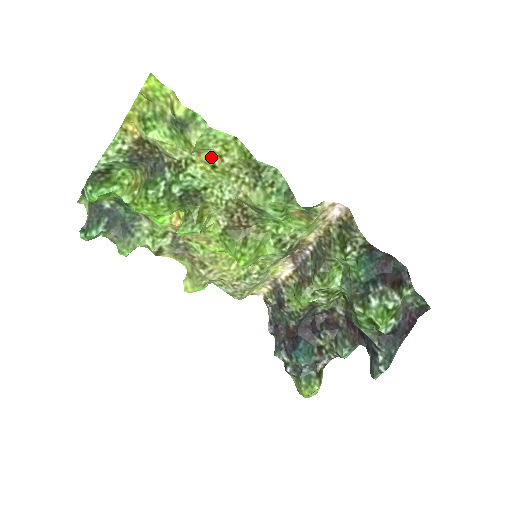
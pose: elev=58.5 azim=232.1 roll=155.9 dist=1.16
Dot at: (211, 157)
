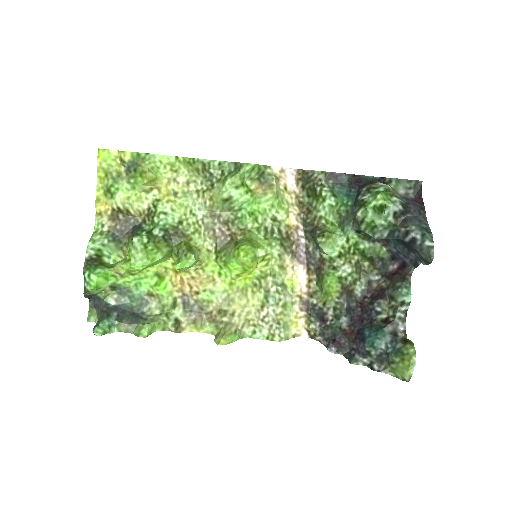
Dot at: (169, 186)
